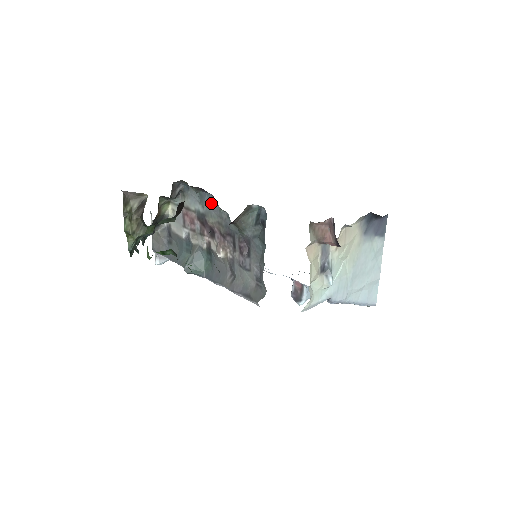
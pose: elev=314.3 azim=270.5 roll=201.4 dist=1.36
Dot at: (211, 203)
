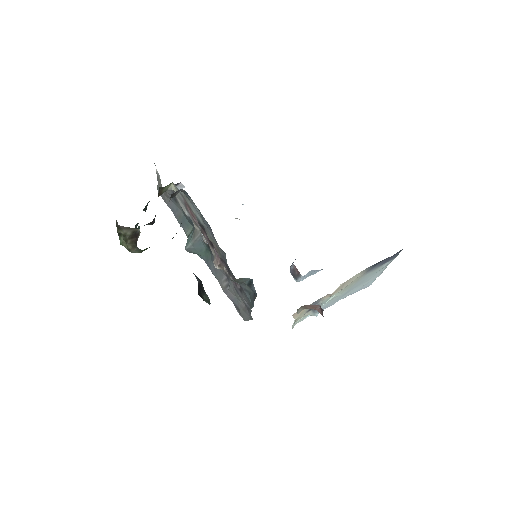
Dot at: (210, 230)
